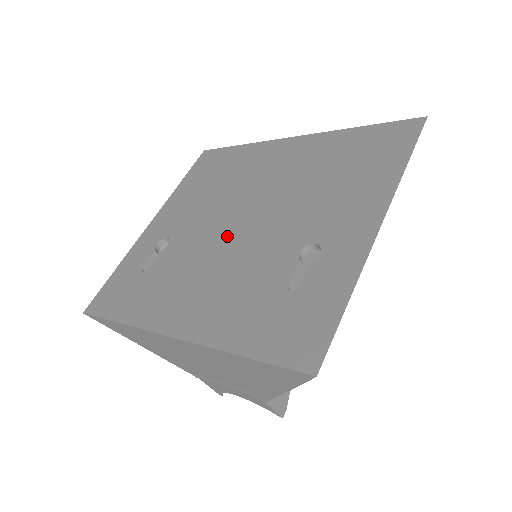
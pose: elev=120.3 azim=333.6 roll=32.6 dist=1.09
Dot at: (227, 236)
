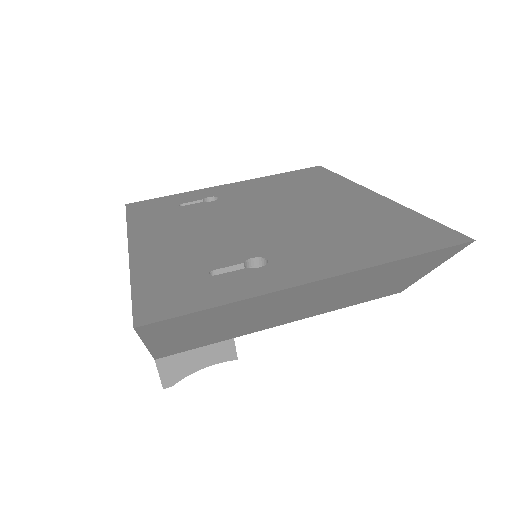
Dot at: (241, 219)
